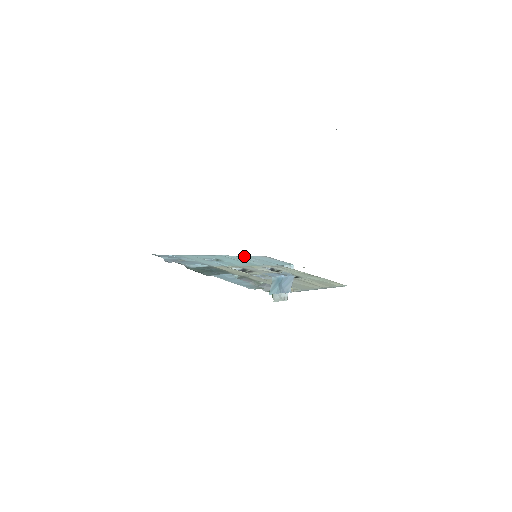
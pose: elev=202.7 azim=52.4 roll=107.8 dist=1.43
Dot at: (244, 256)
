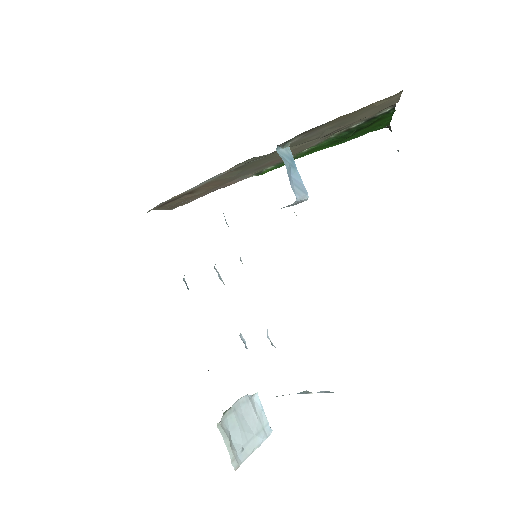
Dot at: occluded
